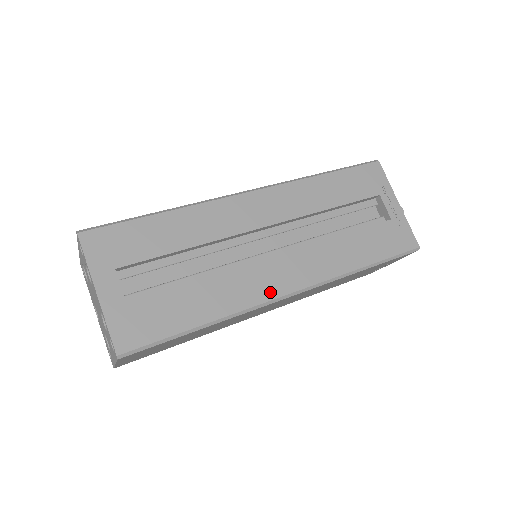
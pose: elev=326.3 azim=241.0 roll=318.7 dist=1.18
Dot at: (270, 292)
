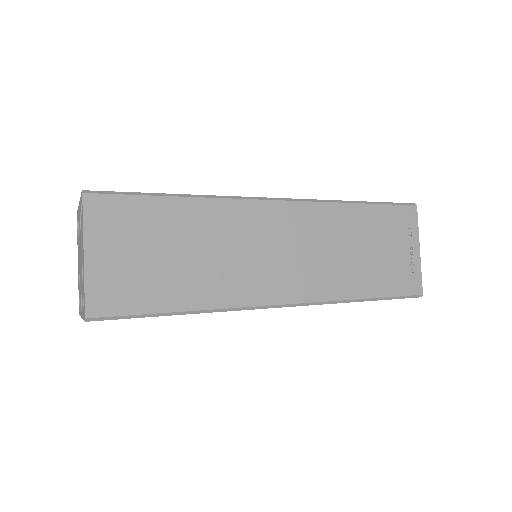
Dot at: occluded
